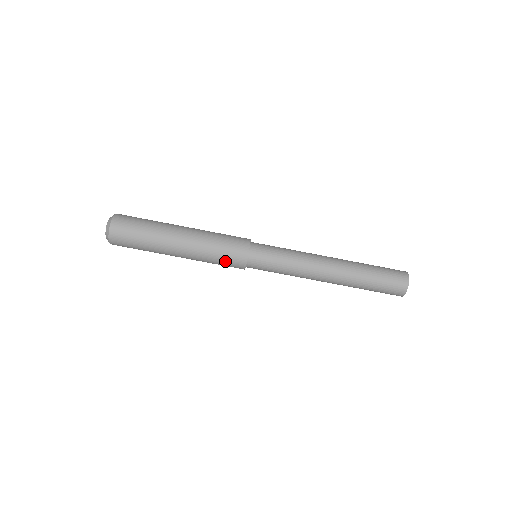
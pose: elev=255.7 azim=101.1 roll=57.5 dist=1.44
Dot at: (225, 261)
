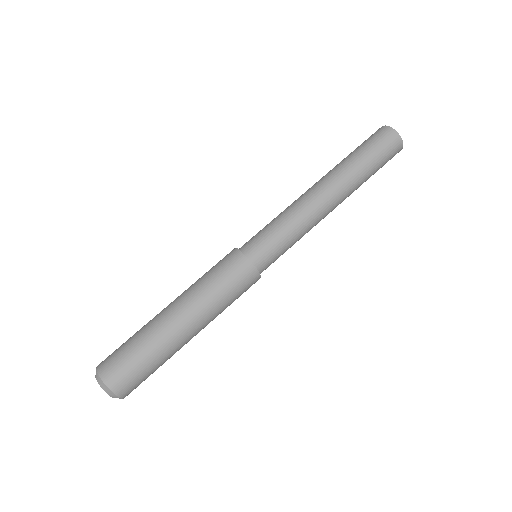
Dot at: (234, 285)
